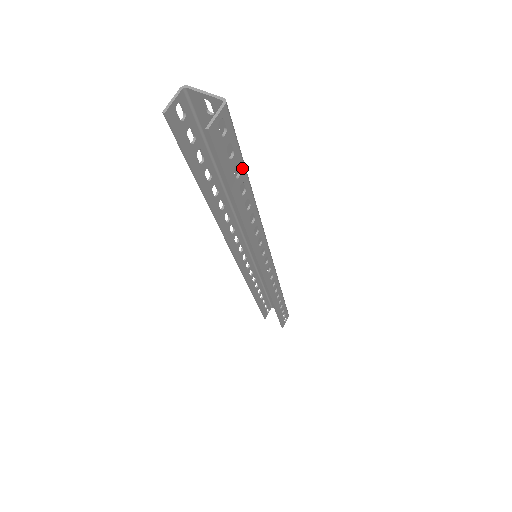
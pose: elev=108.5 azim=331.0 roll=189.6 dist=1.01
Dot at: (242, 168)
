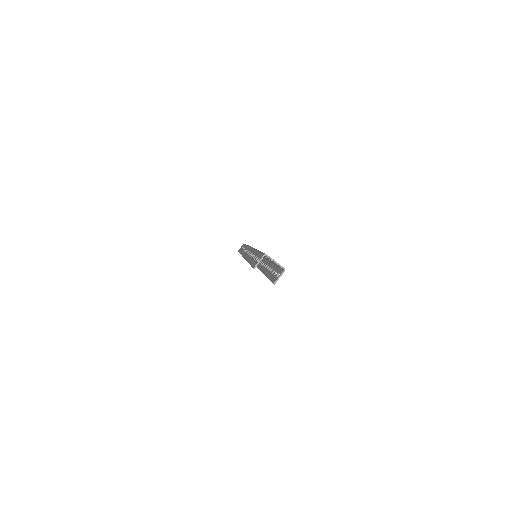
Dot at: occluded
